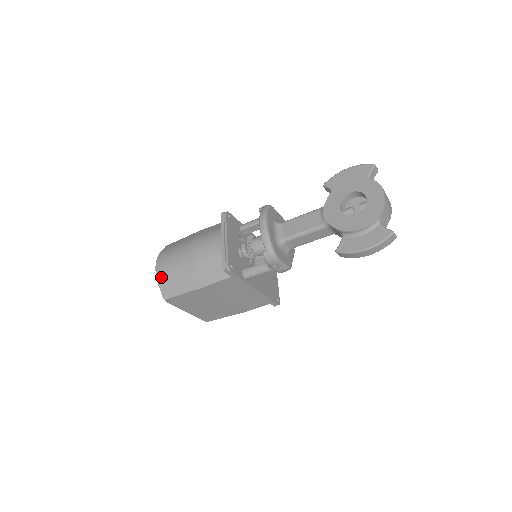
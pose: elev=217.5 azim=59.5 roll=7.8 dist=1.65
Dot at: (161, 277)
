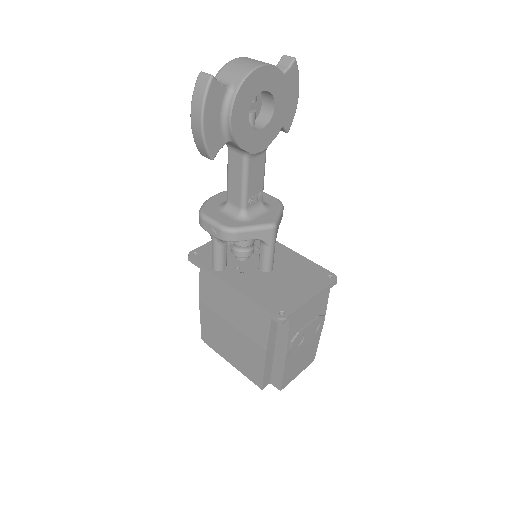
Dot at: occluded
